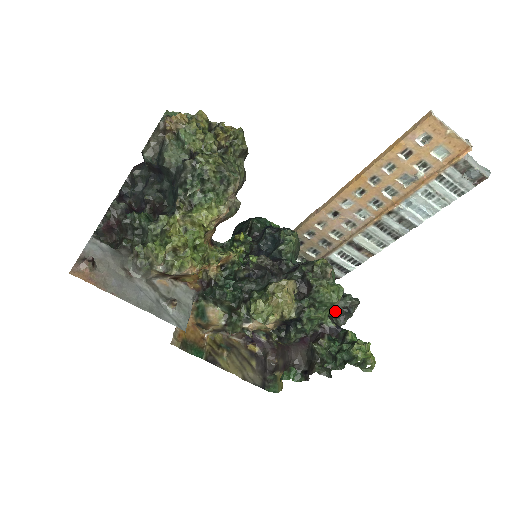
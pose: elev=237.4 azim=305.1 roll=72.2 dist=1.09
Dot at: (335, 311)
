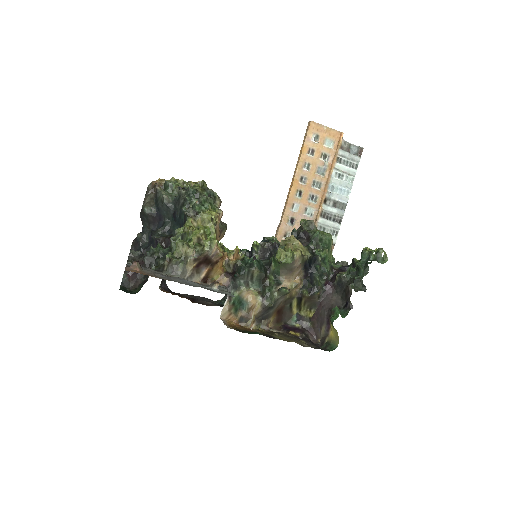
Dot at: occluded
